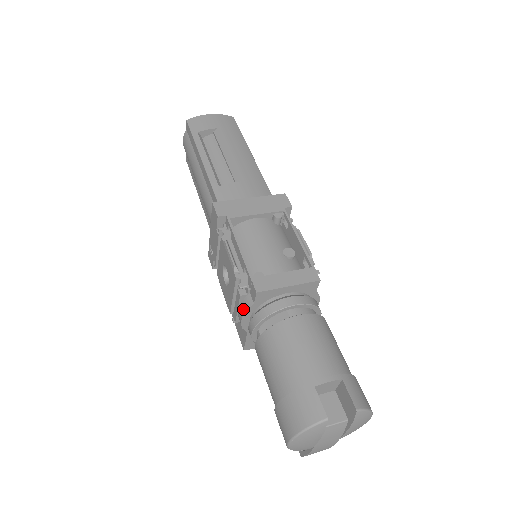
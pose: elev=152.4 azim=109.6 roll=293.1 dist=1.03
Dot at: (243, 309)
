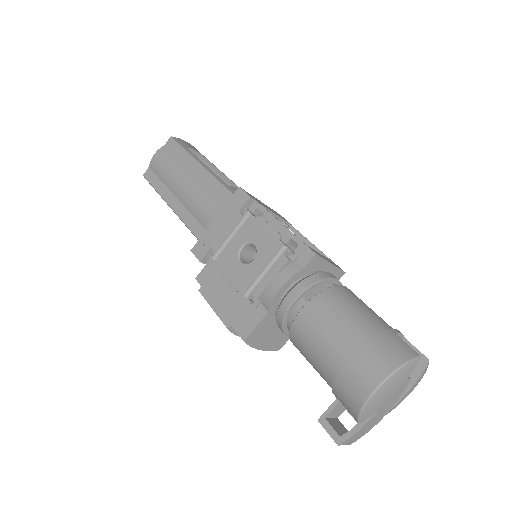
Dot at: (287, 275)
